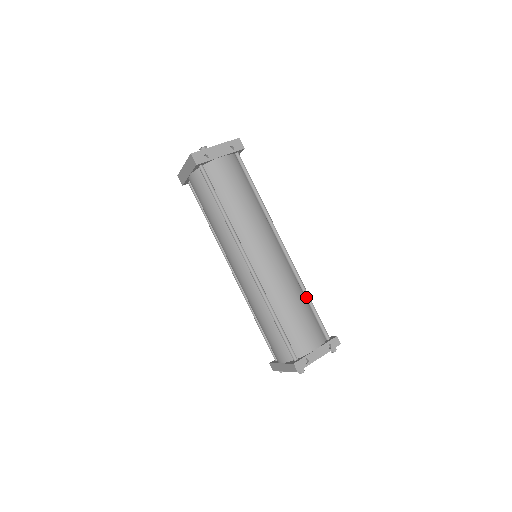
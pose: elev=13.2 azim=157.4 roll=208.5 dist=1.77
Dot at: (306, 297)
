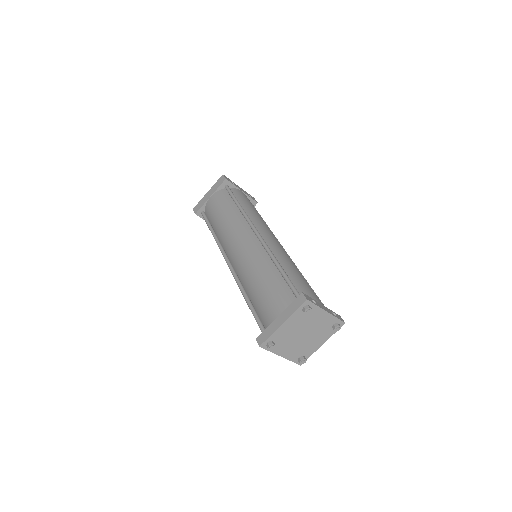
Dot at: occluded
